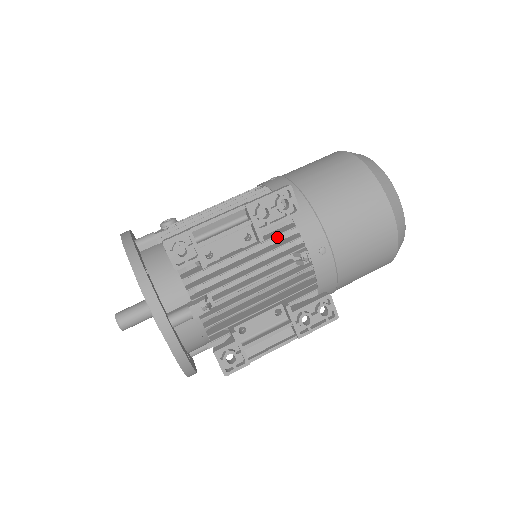
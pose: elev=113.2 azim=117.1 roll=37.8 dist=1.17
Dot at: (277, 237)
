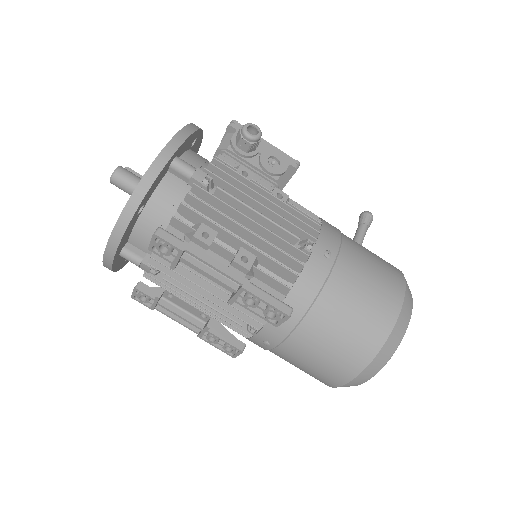
Dot at: occluded
